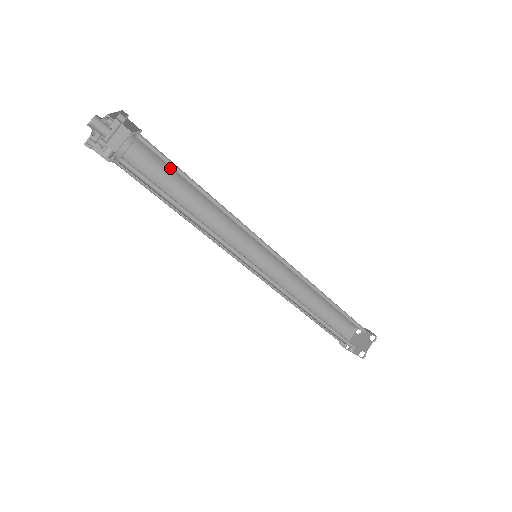
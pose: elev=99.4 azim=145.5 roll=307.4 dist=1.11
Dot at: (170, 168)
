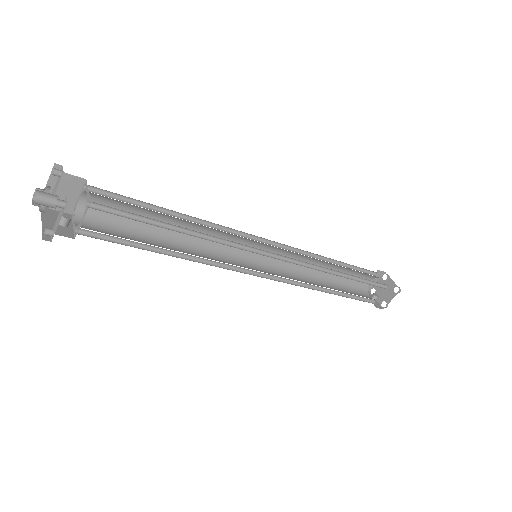
Dot at: (140, 207)
